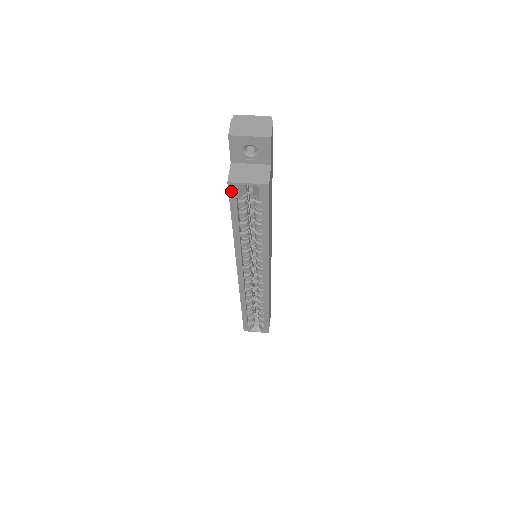
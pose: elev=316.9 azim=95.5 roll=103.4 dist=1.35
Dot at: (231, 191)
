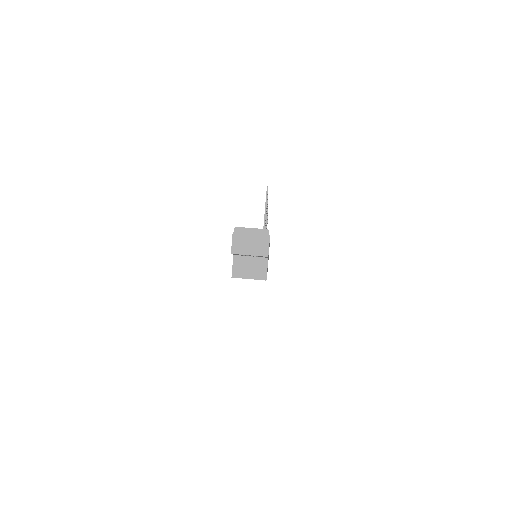
Dot at: occluded
